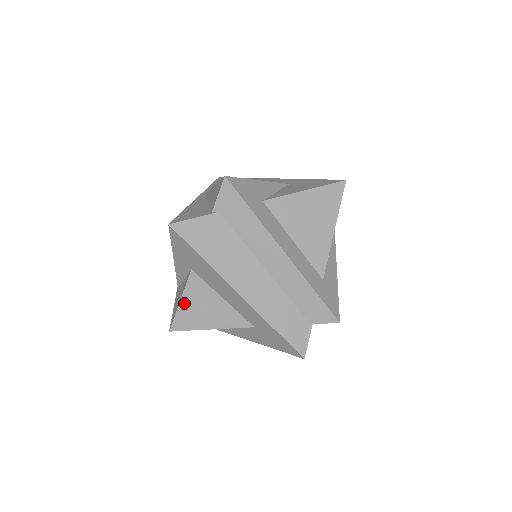
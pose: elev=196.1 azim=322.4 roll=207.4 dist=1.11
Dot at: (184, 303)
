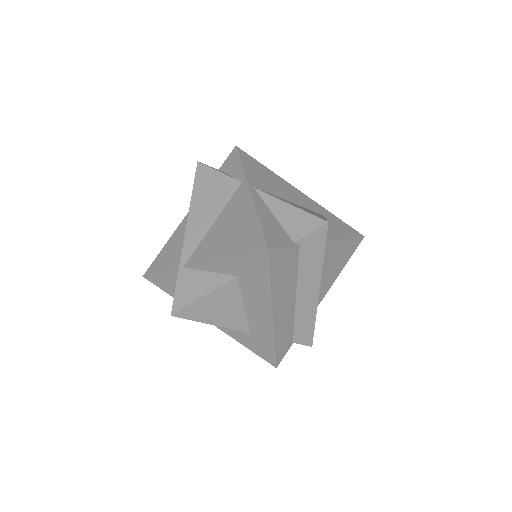
Dot at: (206, 299)
